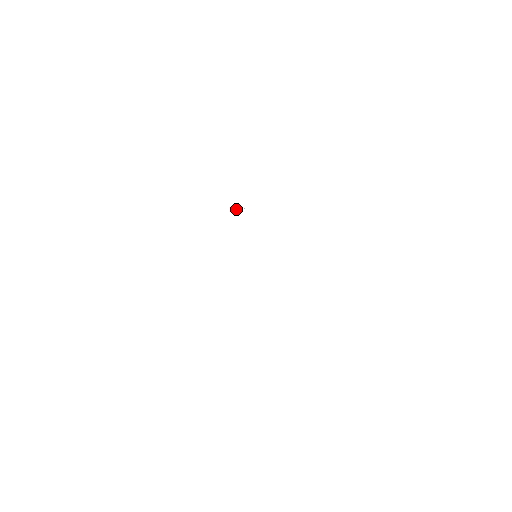
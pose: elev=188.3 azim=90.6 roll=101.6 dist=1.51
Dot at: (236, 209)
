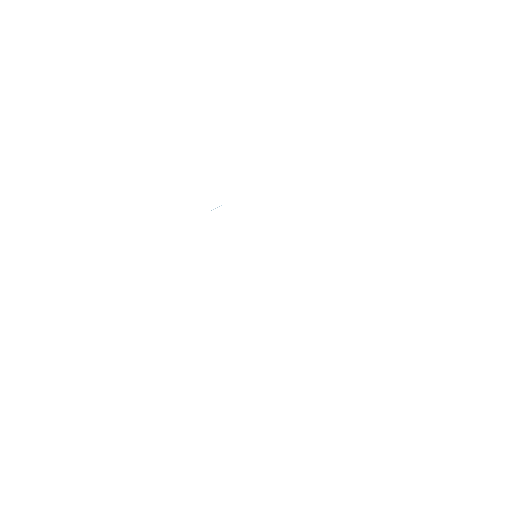
Dot at: (215, 208)
